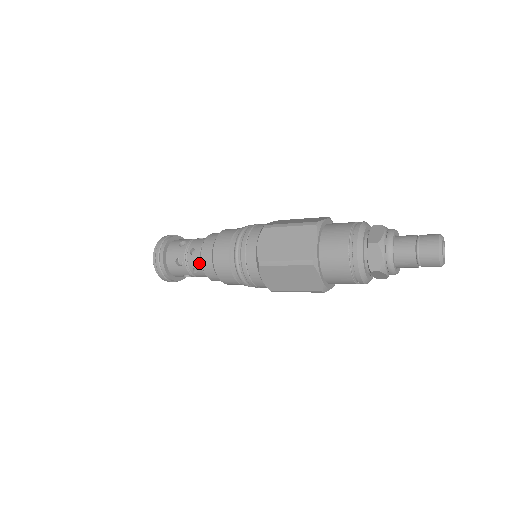
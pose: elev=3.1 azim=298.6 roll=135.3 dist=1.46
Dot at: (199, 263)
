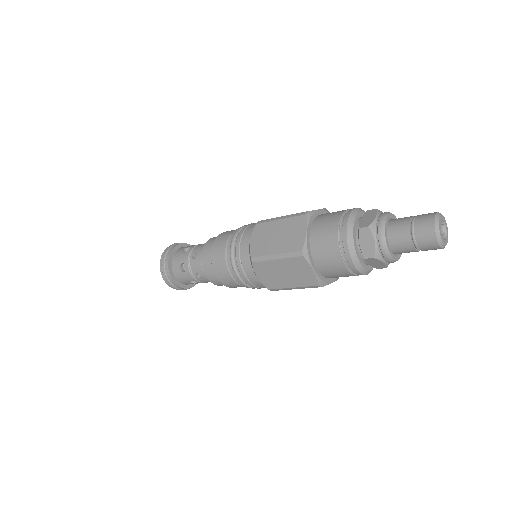
Dot at: (201, 267)
